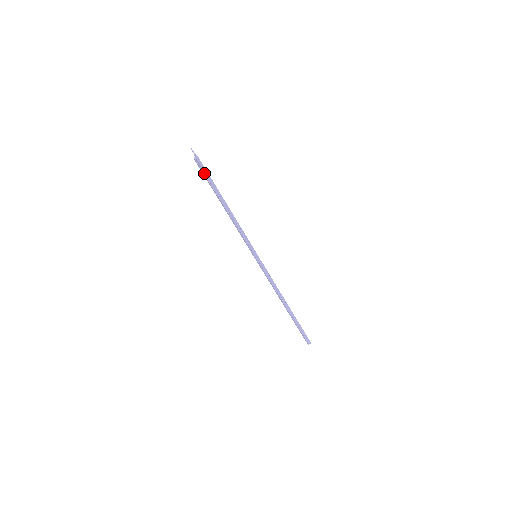
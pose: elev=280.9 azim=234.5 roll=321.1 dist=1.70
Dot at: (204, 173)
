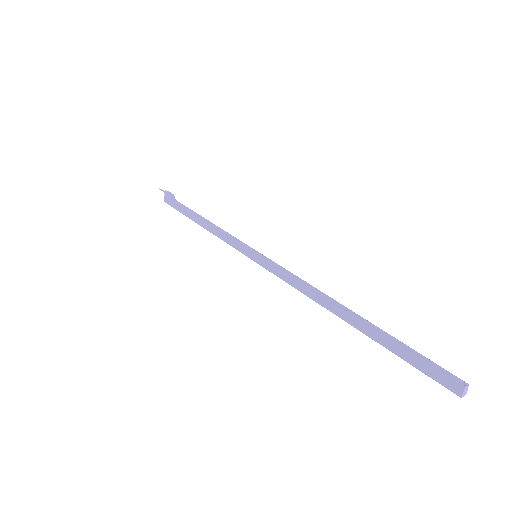
Dot at: (173, 201)
